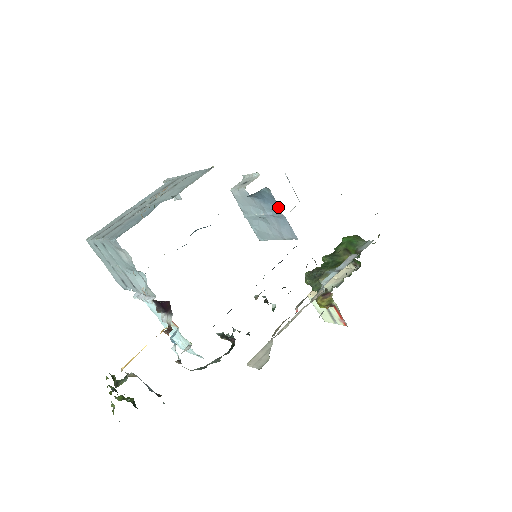
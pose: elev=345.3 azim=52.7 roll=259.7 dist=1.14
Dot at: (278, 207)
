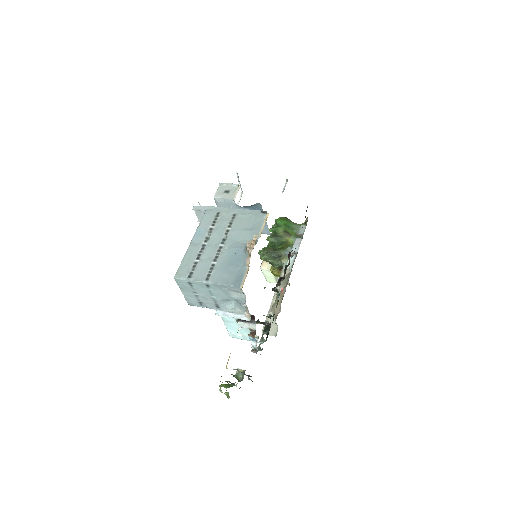
Dot at: occluded
